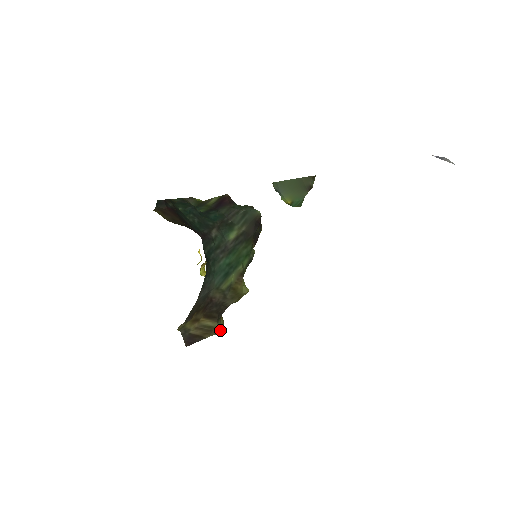
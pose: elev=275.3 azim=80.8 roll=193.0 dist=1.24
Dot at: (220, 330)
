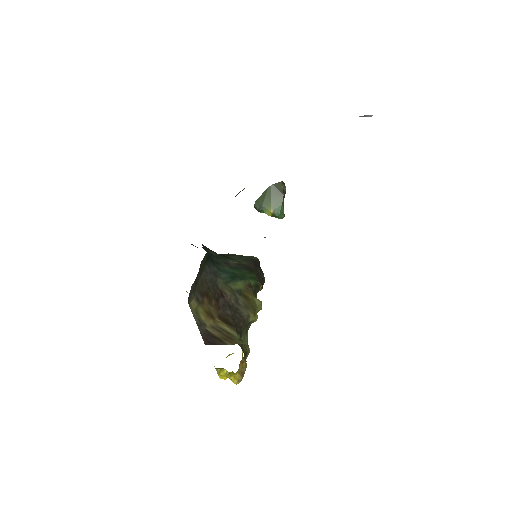
Dot at: (242, 341)
